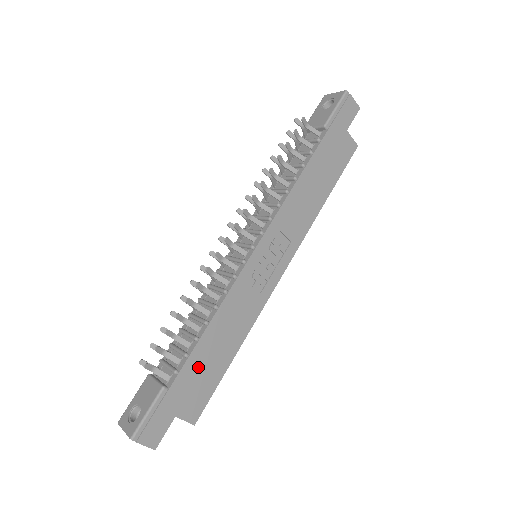
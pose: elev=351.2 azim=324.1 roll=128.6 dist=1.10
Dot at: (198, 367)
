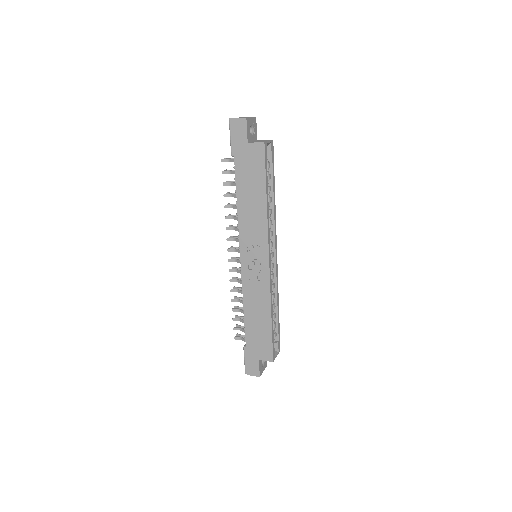
Dot at: (254, 333)
